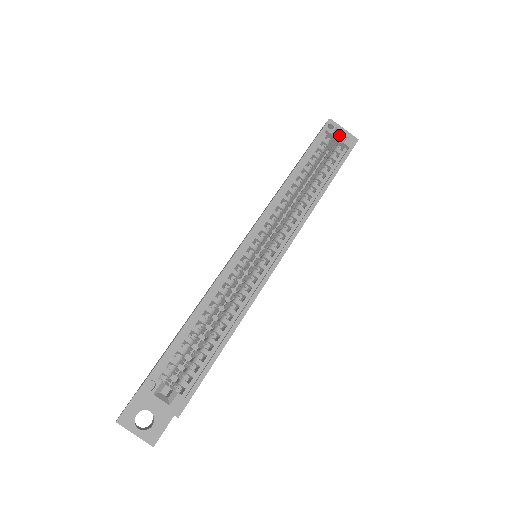
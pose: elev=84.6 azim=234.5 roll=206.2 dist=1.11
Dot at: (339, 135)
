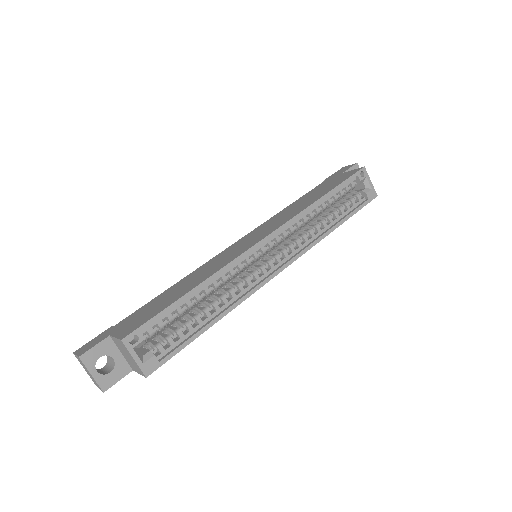
Dot at: (365, 184)
